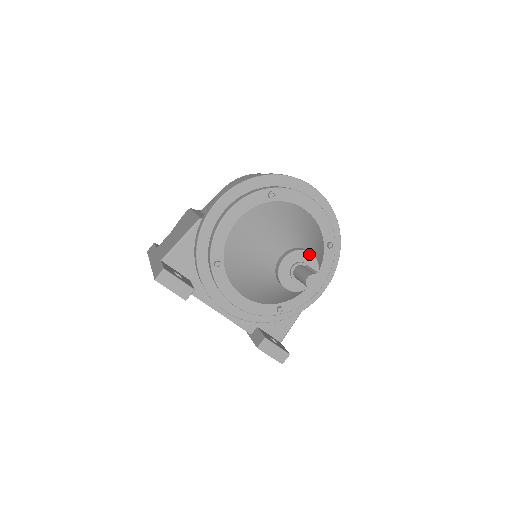
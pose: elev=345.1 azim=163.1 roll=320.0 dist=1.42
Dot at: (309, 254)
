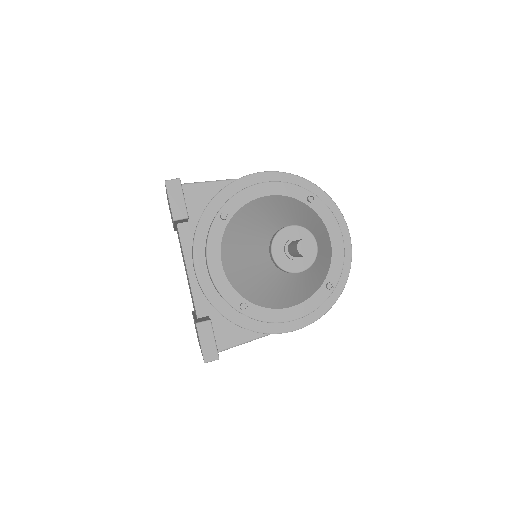
Dot at: (314, 241)
